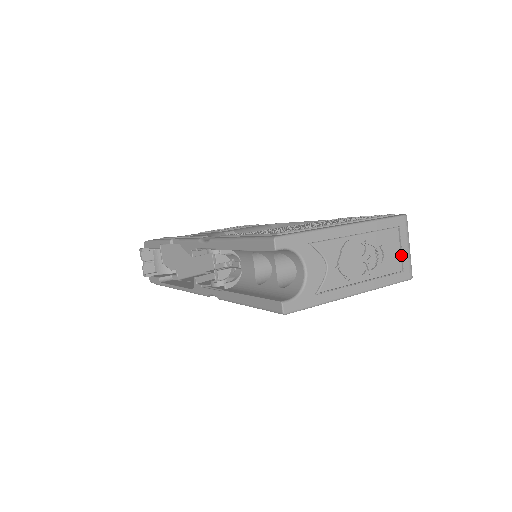
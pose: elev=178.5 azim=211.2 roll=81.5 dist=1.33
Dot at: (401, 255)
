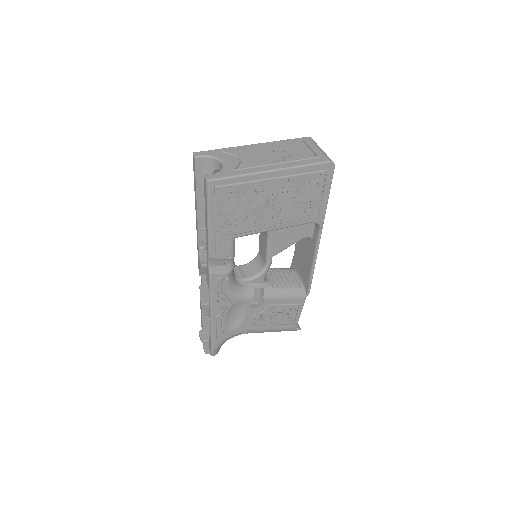
Dot at: (312, 151)
